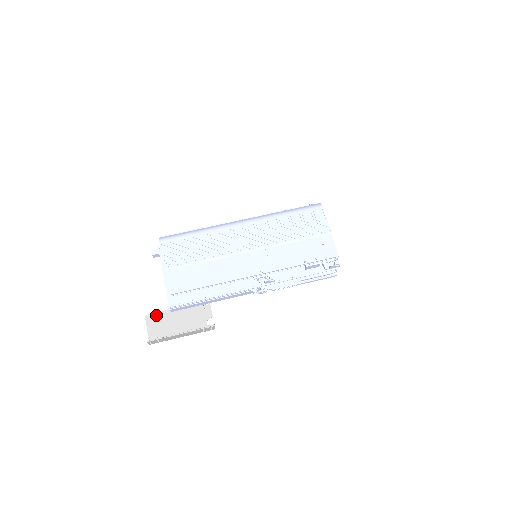
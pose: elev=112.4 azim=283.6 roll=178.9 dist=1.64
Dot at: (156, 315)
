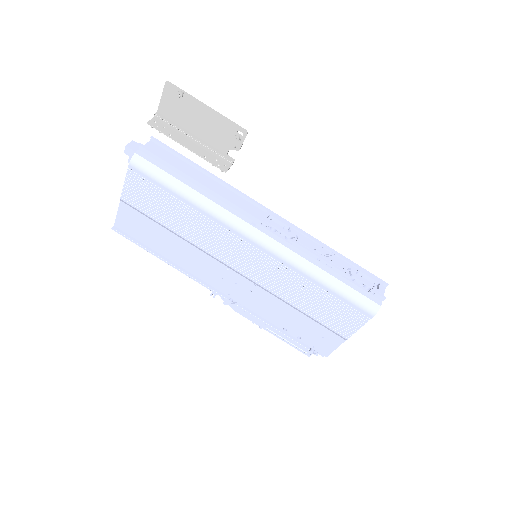
Dot at: occluded
